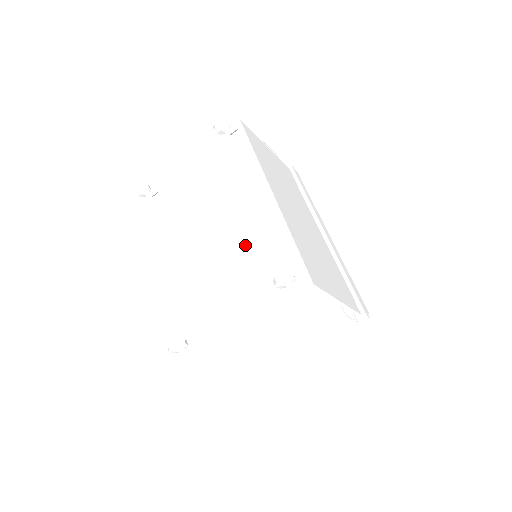
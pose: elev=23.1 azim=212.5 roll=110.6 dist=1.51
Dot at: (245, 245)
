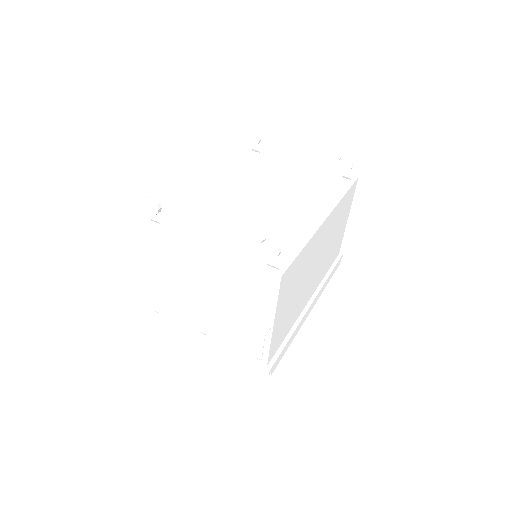
Dot at: (270, 220)
